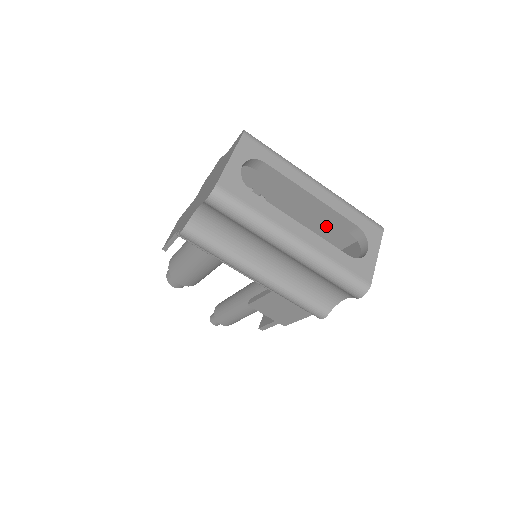
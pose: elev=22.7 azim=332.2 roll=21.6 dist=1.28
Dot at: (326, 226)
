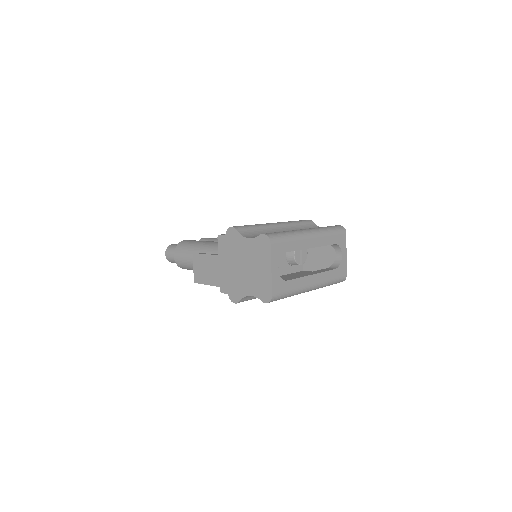
Dot at: occluded
